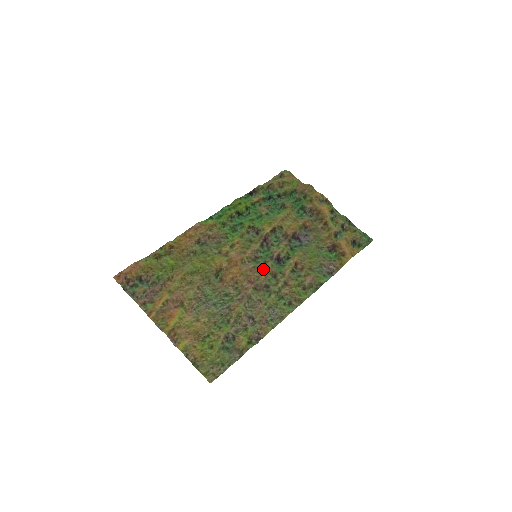
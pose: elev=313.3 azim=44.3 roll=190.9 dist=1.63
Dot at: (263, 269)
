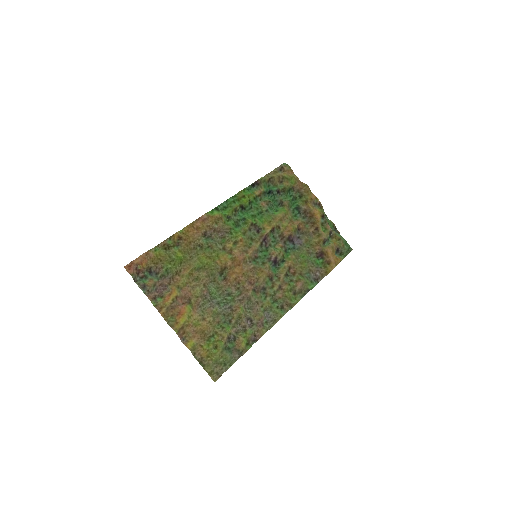
Dot at: (262, 271)
